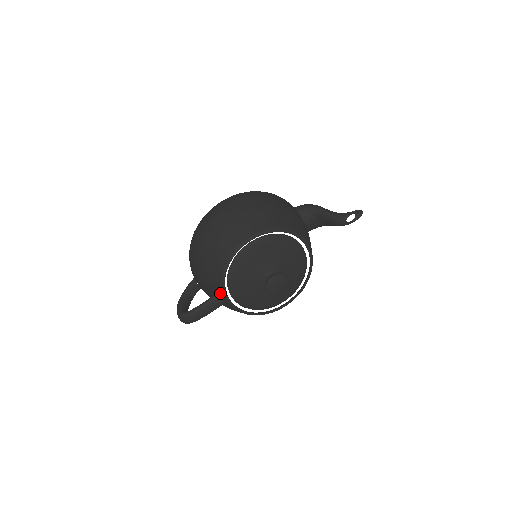
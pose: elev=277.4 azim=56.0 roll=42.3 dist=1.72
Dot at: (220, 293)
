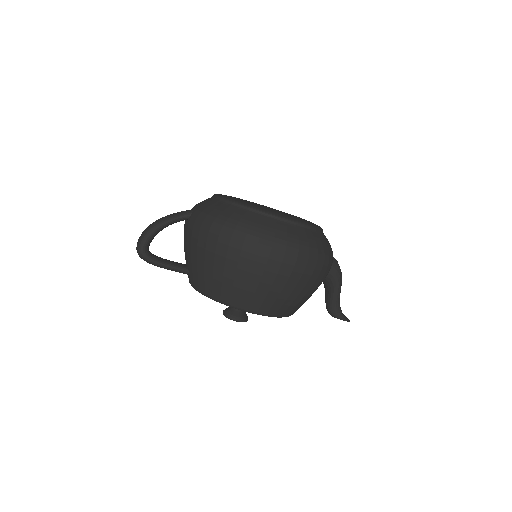
Dot at: (191, 280)
